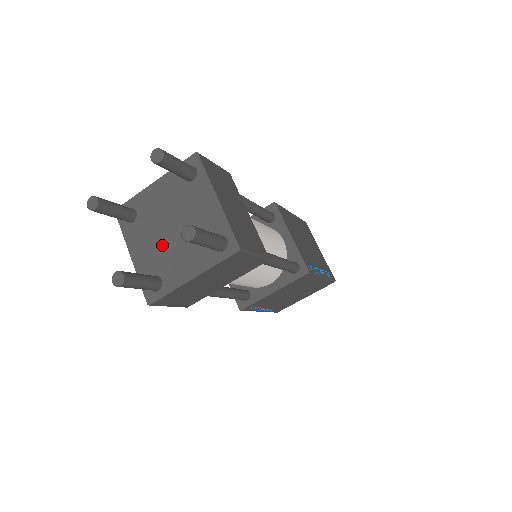
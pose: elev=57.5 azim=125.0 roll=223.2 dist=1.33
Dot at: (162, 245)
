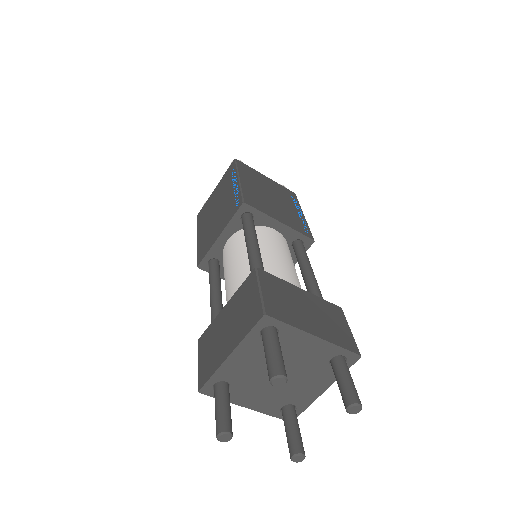
Dot at: (277, 388)
